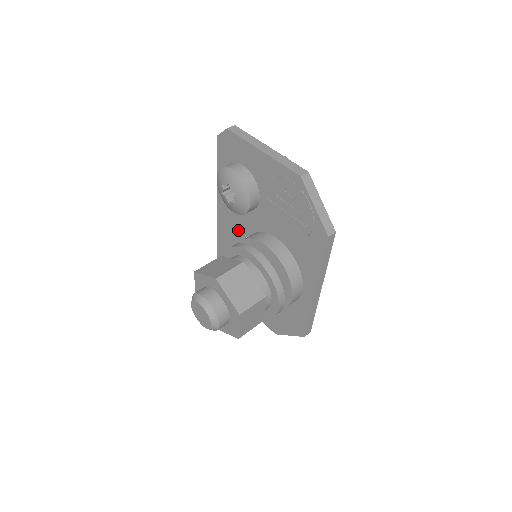
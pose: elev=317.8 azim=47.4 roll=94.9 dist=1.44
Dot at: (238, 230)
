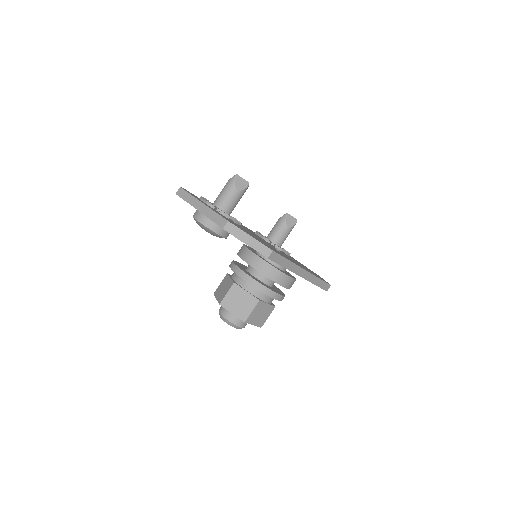
Dot at: occluded
